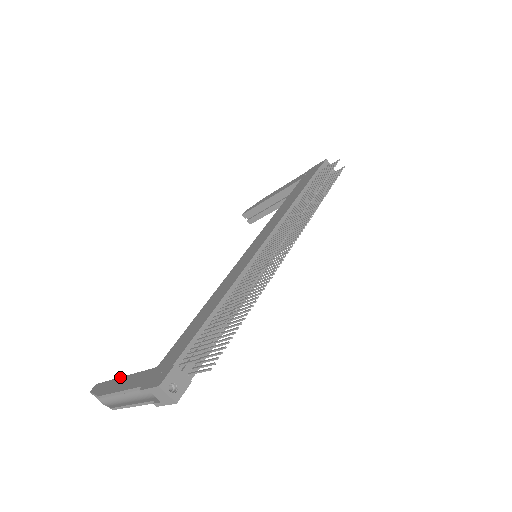
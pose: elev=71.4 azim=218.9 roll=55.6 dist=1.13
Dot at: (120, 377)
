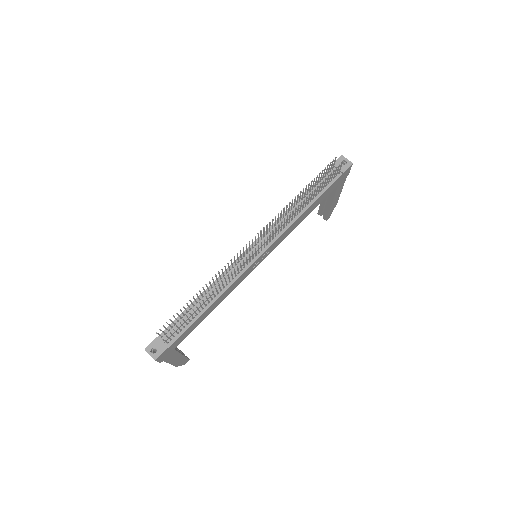
Dot at: occluded
